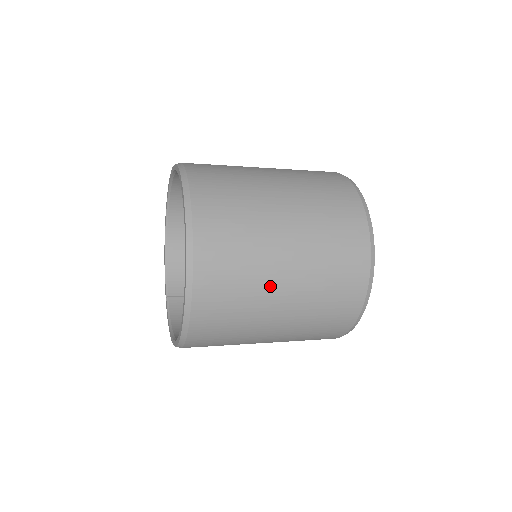
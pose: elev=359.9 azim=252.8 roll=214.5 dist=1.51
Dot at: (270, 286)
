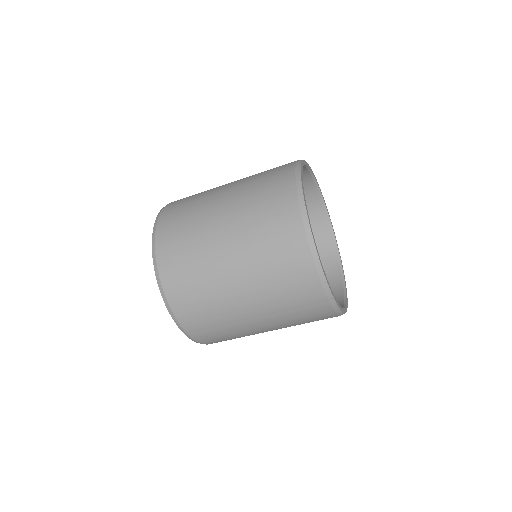
Dot at: occluded
